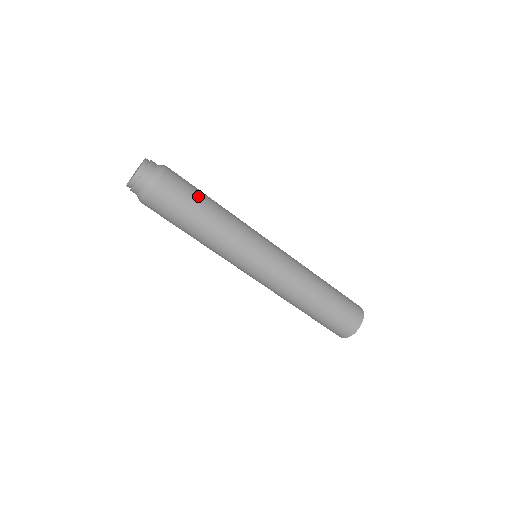
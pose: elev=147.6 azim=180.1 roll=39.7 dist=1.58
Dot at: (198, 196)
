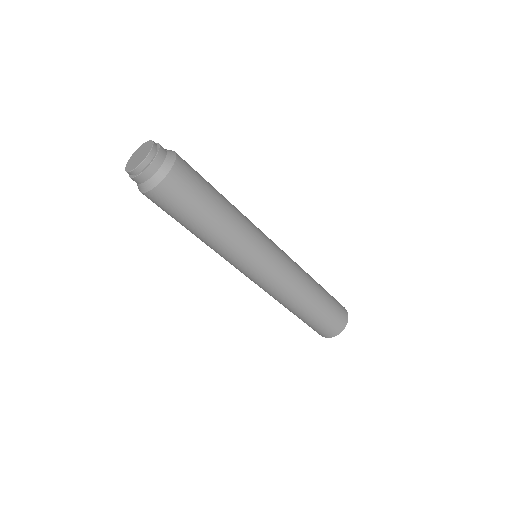
Dot at: occluded
